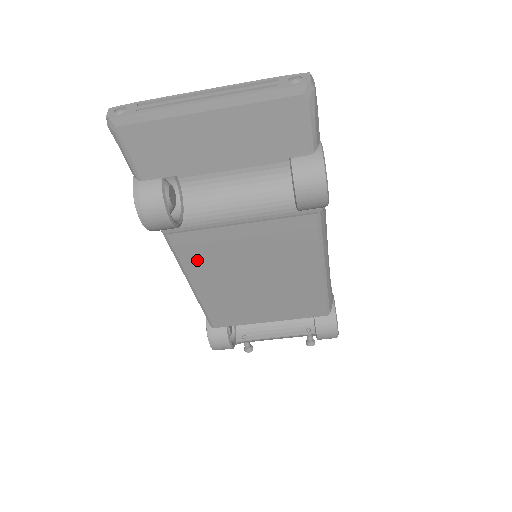
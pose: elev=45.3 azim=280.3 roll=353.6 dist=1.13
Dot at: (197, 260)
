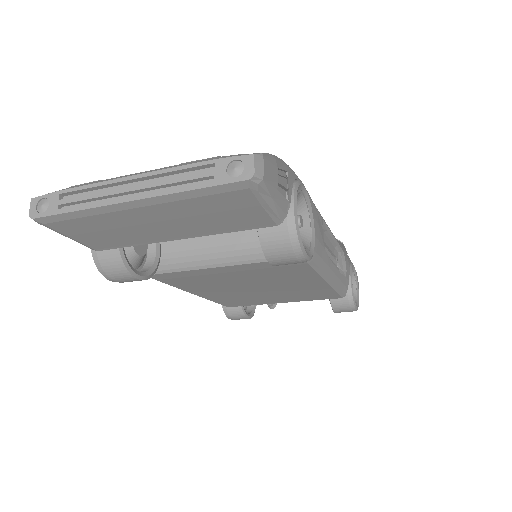
Dot at: (187, 284)
